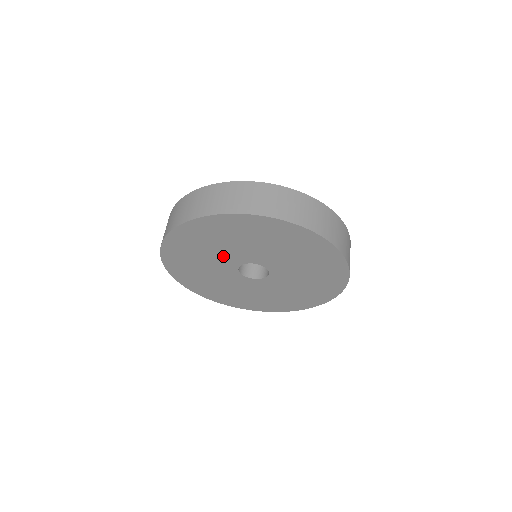
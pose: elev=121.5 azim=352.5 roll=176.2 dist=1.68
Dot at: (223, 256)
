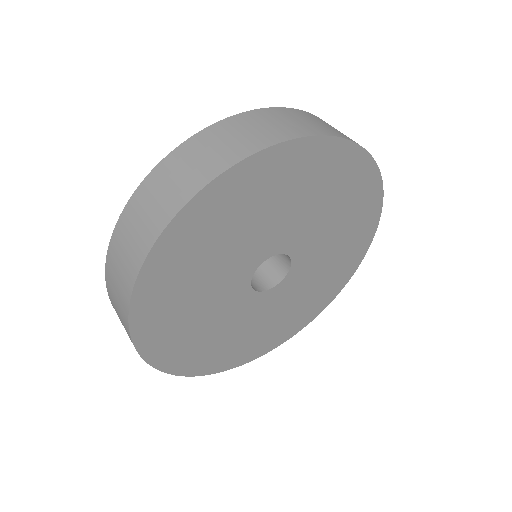
Dot at: (227, 273)
